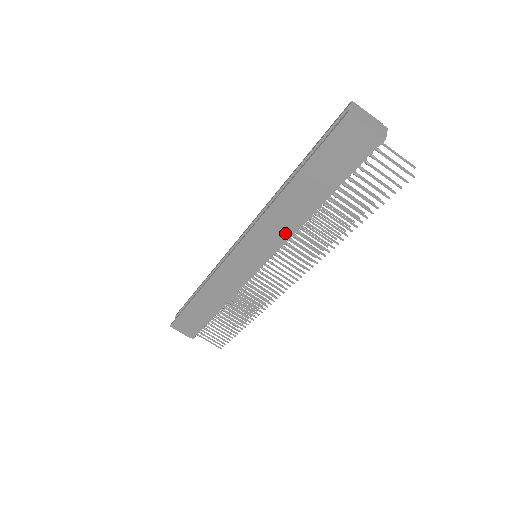
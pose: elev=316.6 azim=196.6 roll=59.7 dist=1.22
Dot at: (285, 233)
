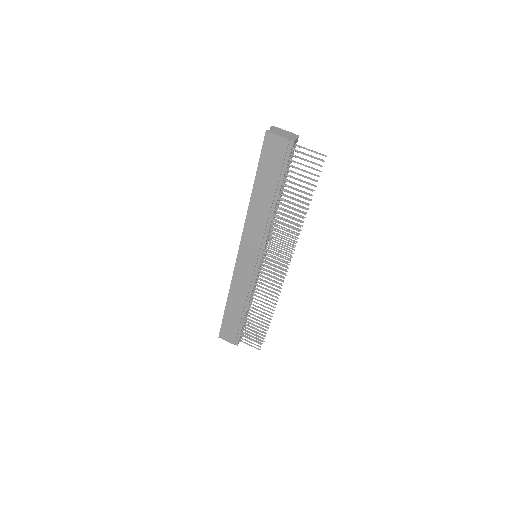
Dot at: (264, 229)
